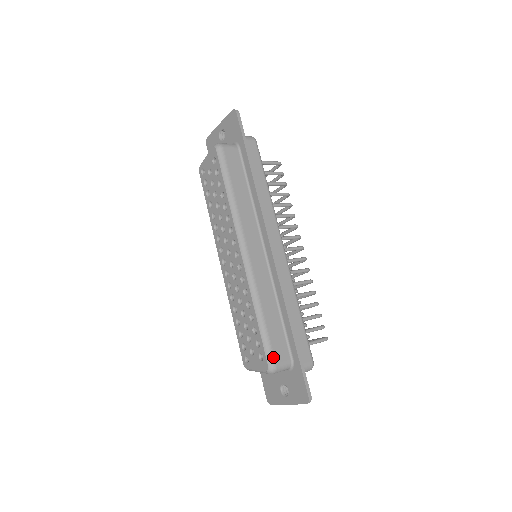
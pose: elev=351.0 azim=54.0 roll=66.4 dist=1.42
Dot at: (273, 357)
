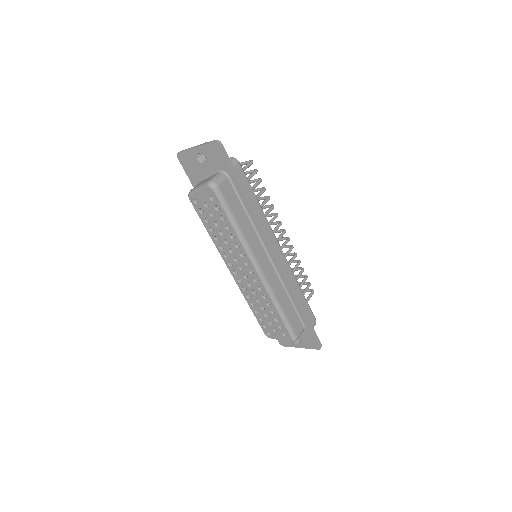
Dot at: (295, 334)
